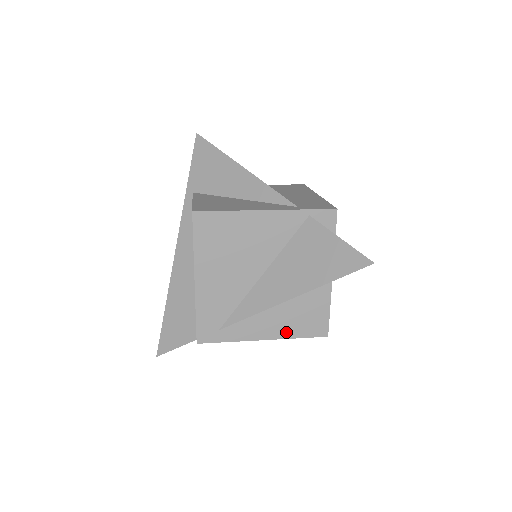
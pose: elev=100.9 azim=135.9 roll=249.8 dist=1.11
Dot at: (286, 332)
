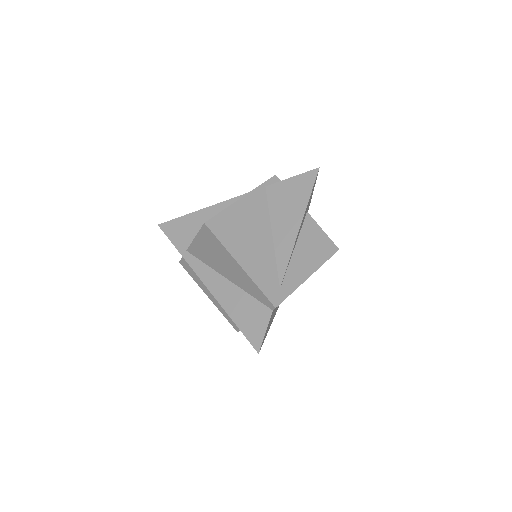
Dot at: (316, 263)
